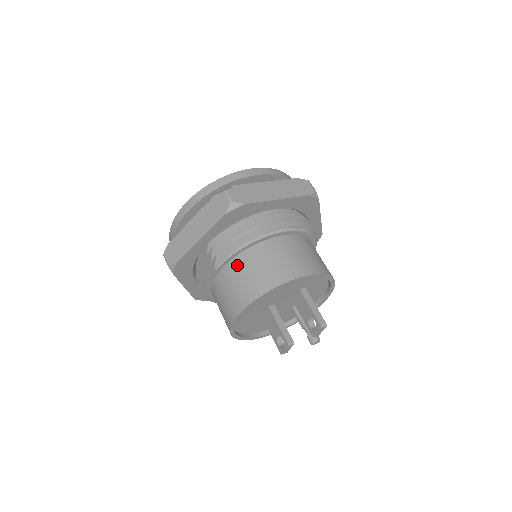
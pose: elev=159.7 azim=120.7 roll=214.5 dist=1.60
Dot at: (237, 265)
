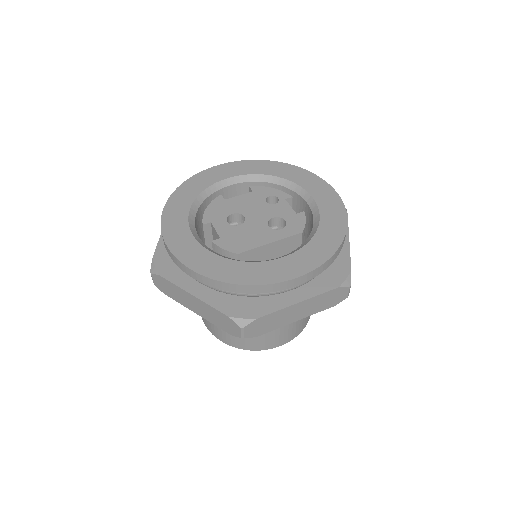
Dot at: occluded
